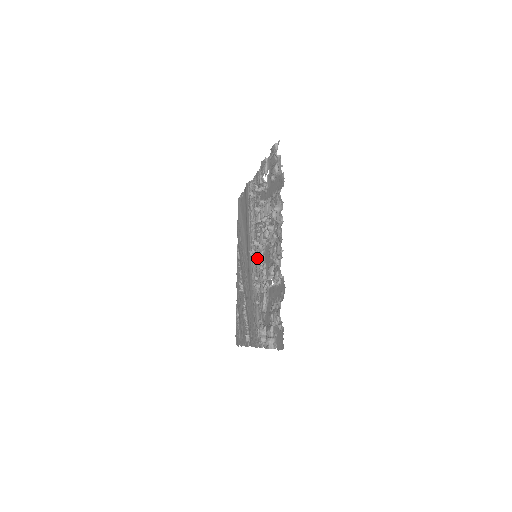
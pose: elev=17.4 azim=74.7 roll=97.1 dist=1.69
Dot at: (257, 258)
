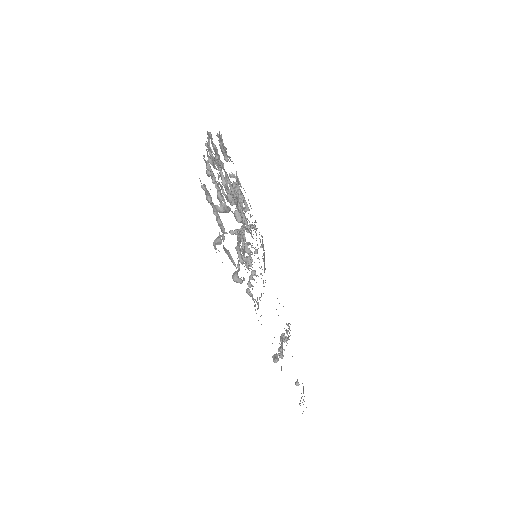
Dot at: occluded
